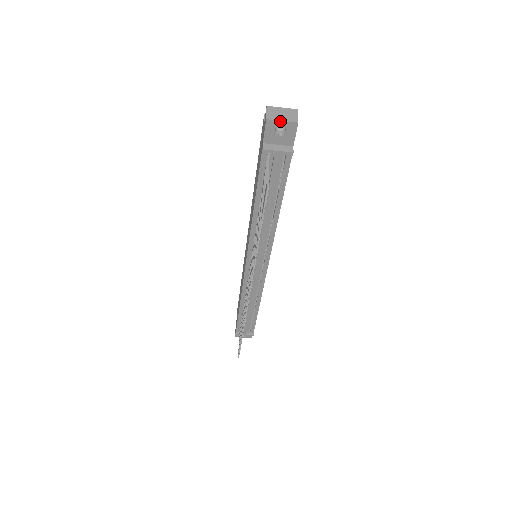
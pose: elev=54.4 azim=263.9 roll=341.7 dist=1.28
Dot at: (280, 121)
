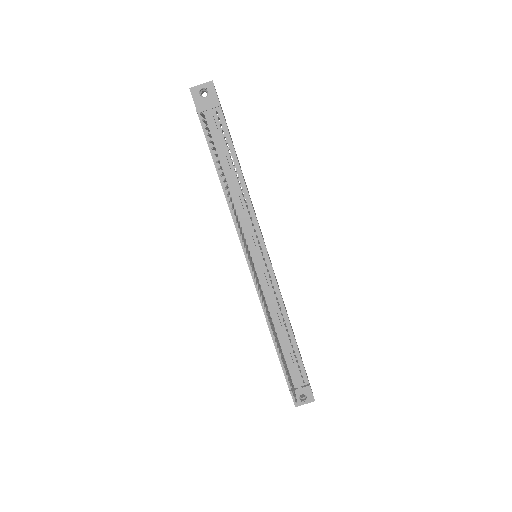
Dot at: (199, 85)
